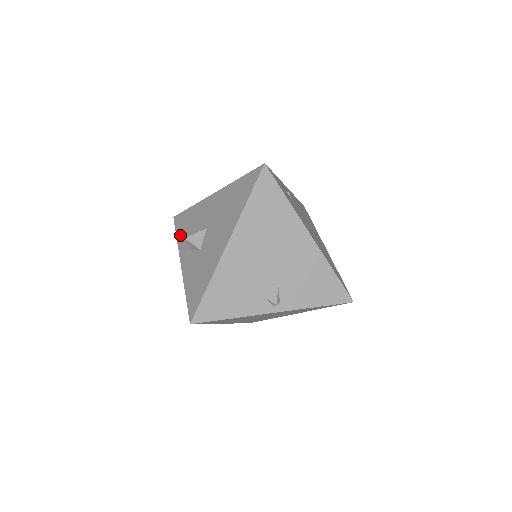
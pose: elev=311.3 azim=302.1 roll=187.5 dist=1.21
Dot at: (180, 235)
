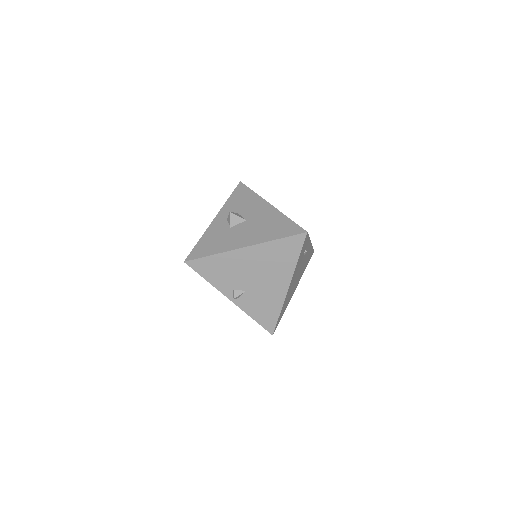
Dot at: (231, 200)
